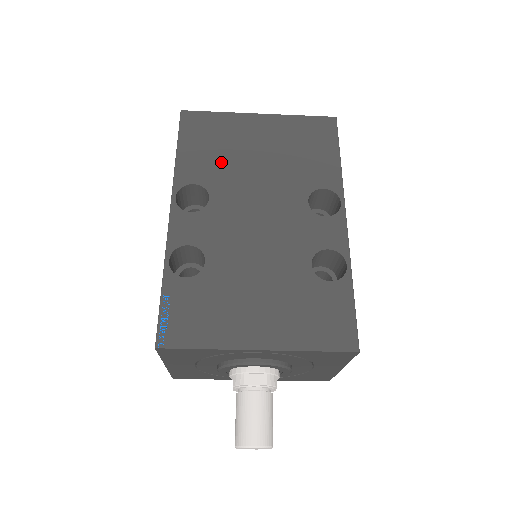
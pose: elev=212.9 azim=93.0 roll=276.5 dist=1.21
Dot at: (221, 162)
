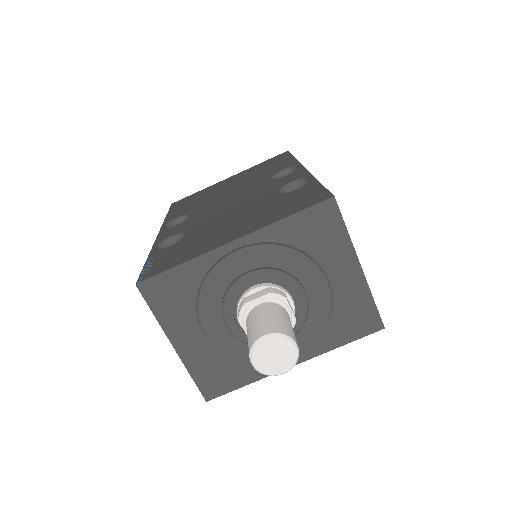
Dot at: (200, 202)
